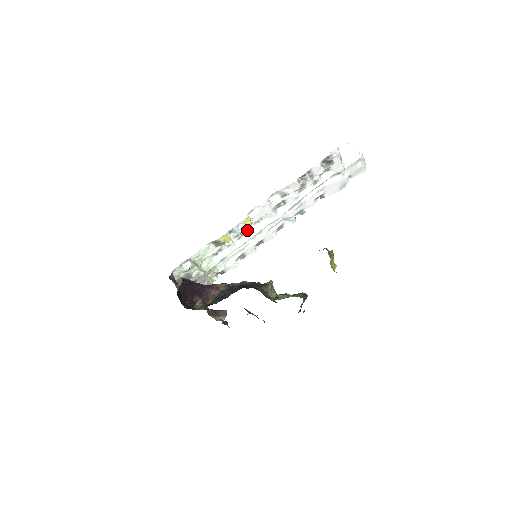
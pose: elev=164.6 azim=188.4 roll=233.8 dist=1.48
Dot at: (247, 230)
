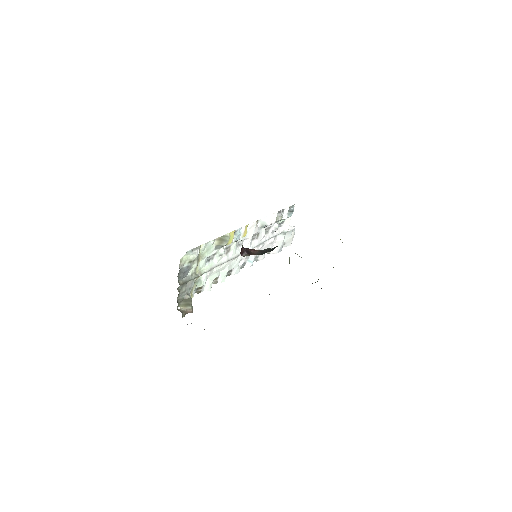
Dot at: (234, 247)
